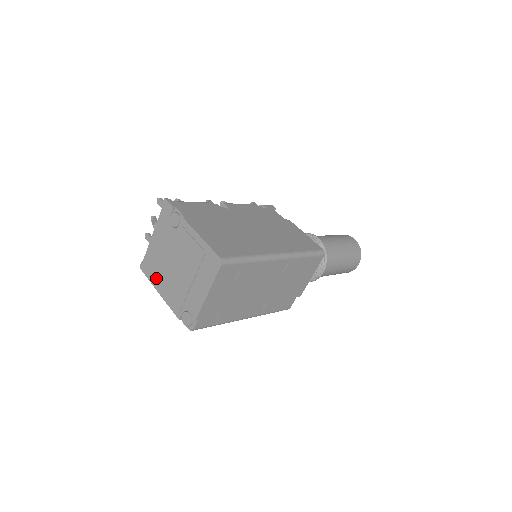
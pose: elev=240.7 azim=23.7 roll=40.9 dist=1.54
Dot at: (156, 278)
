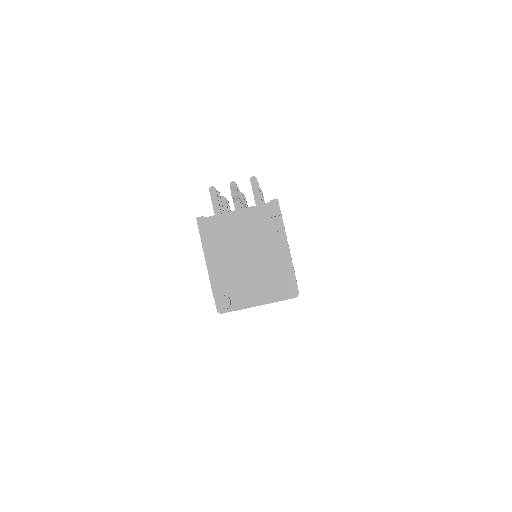
Dot at: (212, 245)
